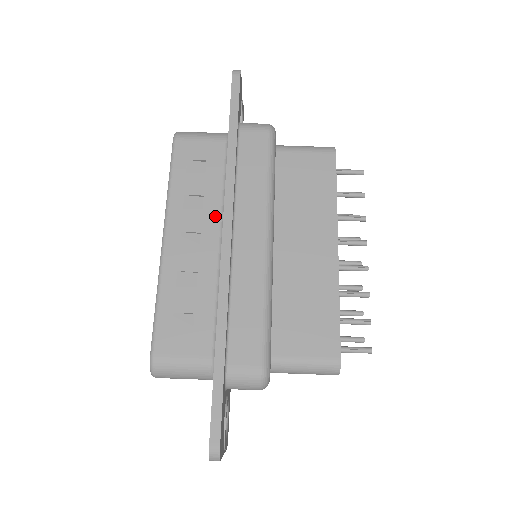
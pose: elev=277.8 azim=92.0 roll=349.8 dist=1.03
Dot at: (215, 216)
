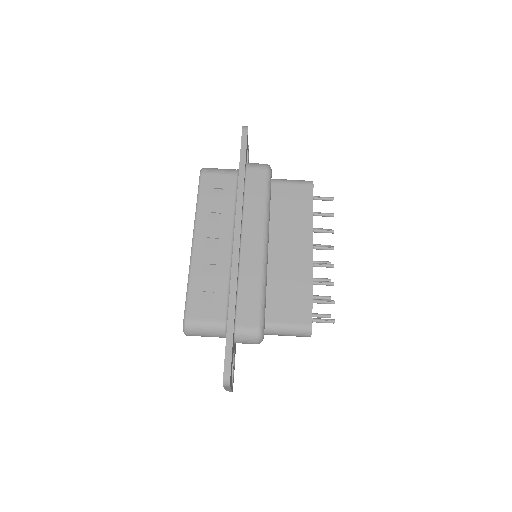
Dot at: (229, 227)
